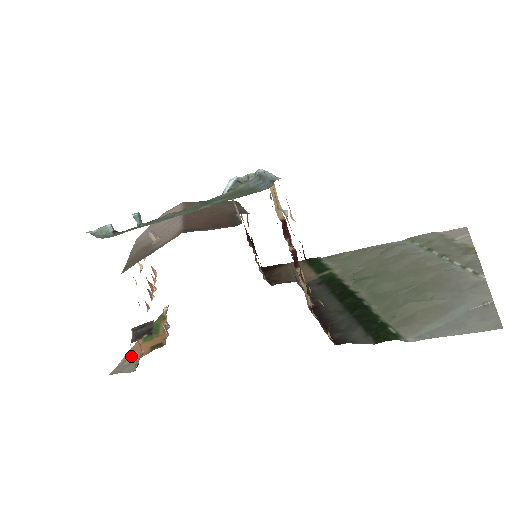
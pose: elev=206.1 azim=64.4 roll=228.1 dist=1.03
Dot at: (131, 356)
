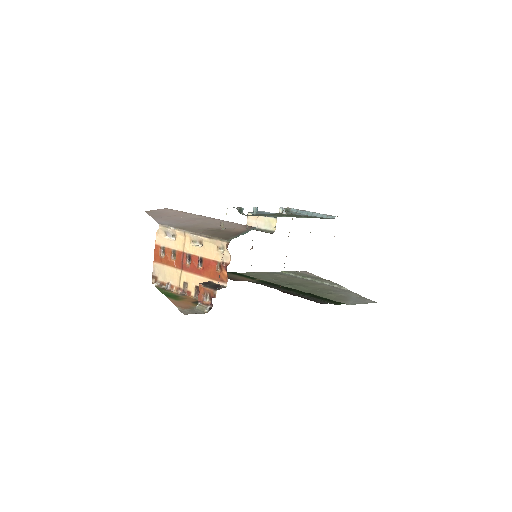
Dot at: (184, 306)
